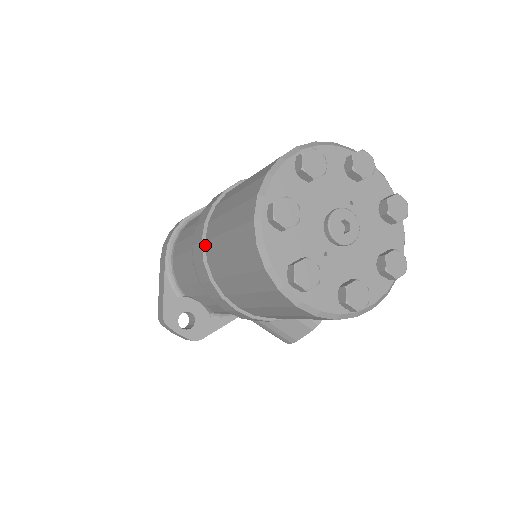
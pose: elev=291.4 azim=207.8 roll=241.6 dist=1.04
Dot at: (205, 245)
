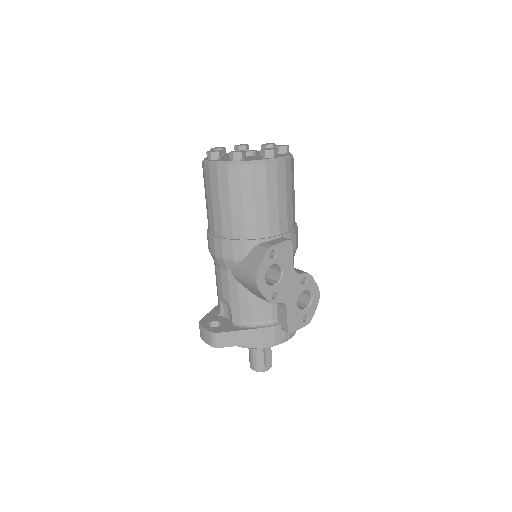
Dot at: occluded
